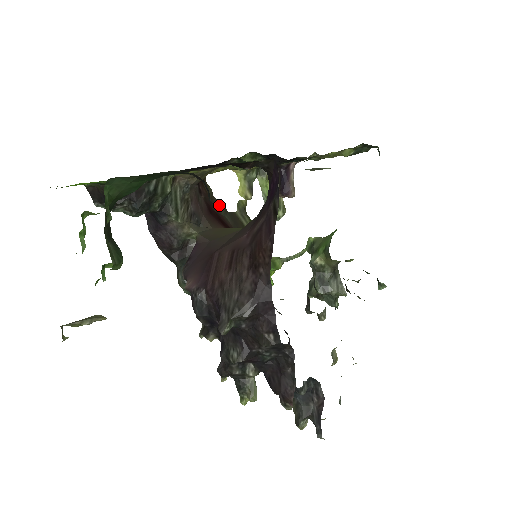
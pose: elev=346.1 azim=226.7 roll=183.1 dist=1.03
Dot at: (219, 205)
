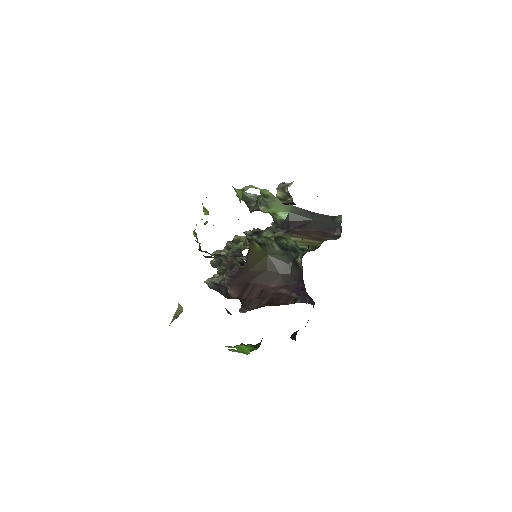
Dot at: occluded
